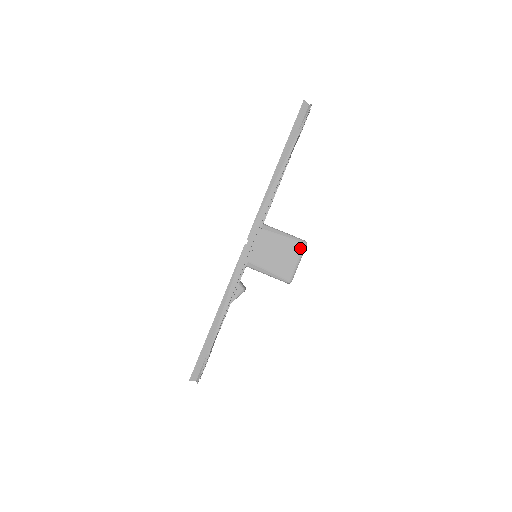
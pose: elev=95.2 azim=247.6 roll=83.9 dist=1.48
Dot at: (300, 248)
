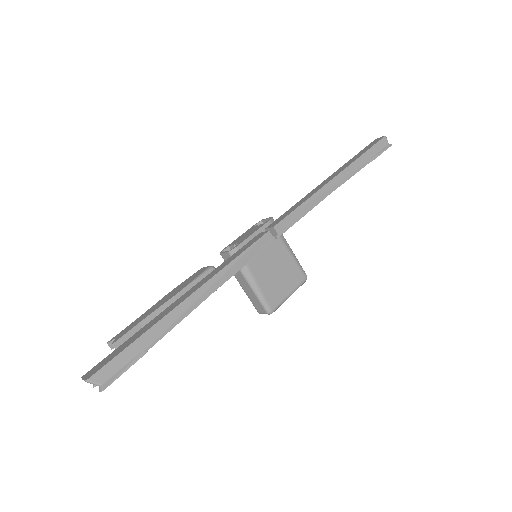
Dot at: (300, 280)
